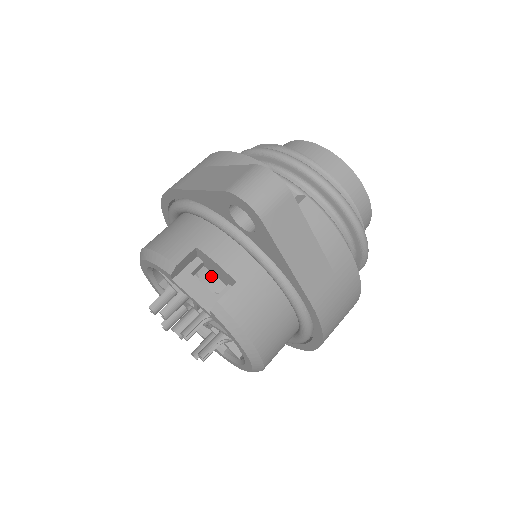
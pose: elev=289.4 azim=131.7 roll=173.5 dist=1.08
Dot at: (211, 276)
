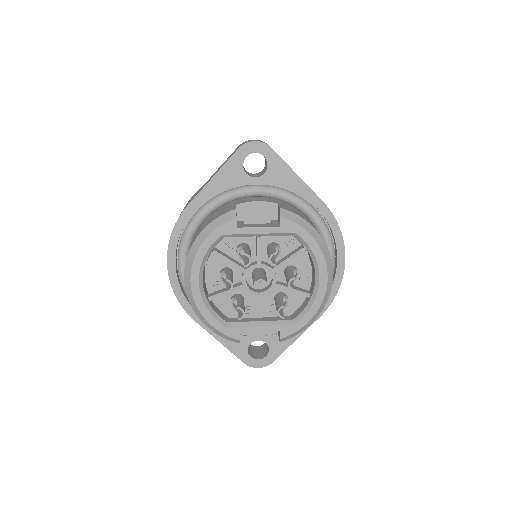
Dot at: occluded
